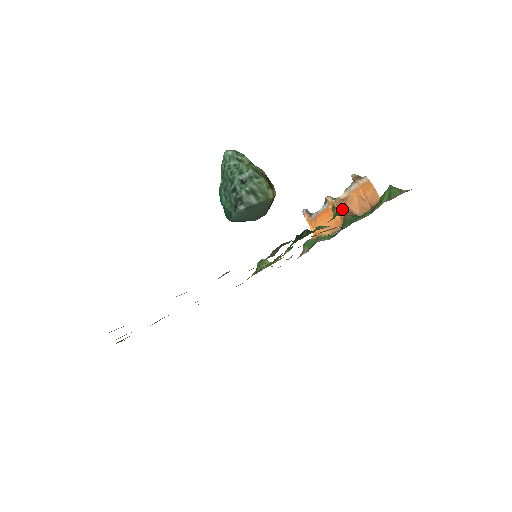
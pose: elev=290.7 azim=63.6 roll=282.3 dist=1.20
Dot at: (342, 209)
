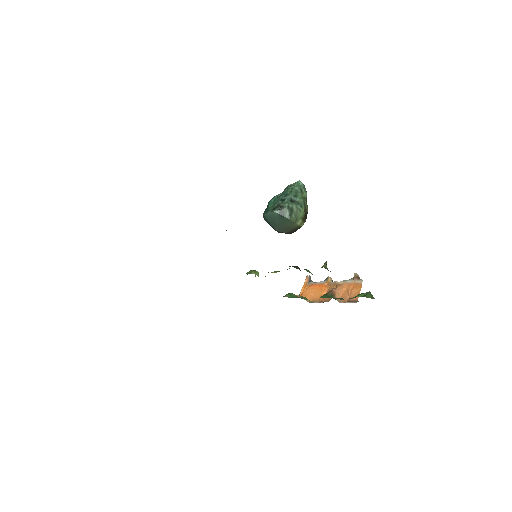
Dot at: occluded
